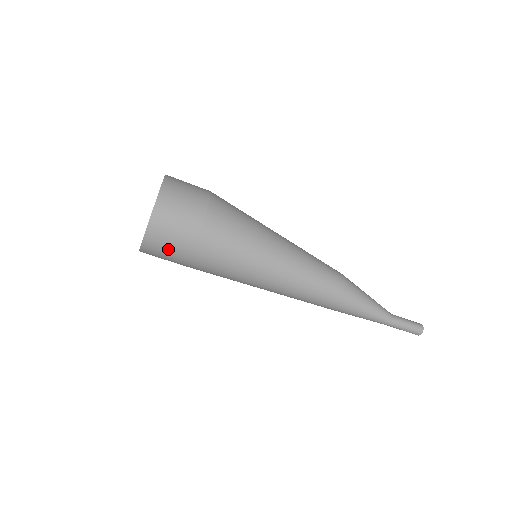
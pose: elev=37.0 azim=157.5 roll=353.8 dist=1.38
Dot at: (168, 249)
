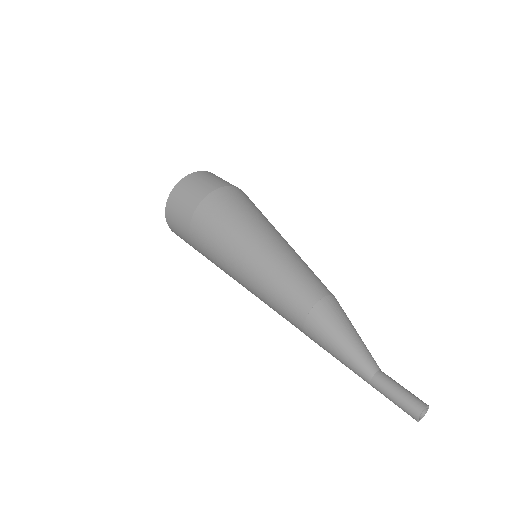
Dot at: (183, 238)
